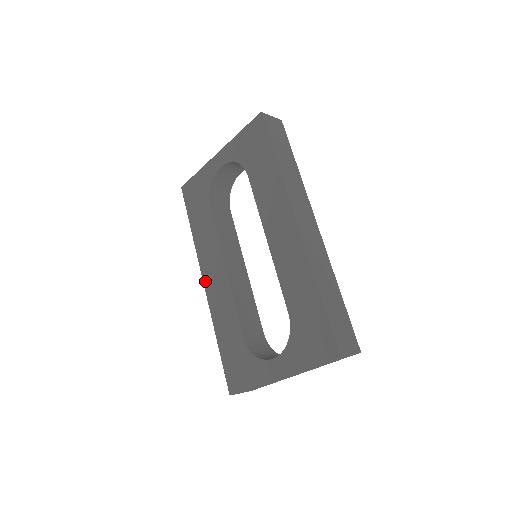
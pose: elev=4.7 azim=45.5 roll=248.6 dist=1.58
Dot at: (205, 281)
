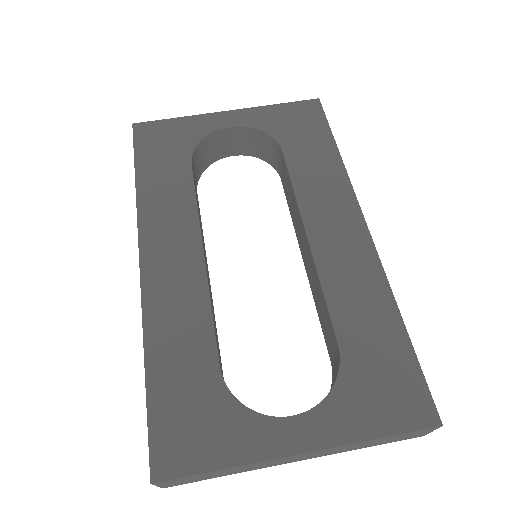
Dot at: (145, 260)
